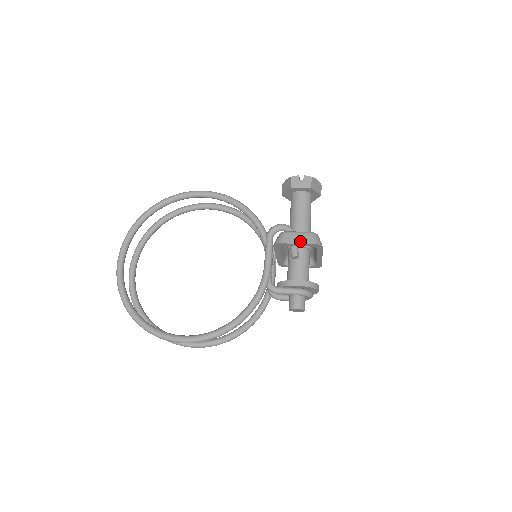
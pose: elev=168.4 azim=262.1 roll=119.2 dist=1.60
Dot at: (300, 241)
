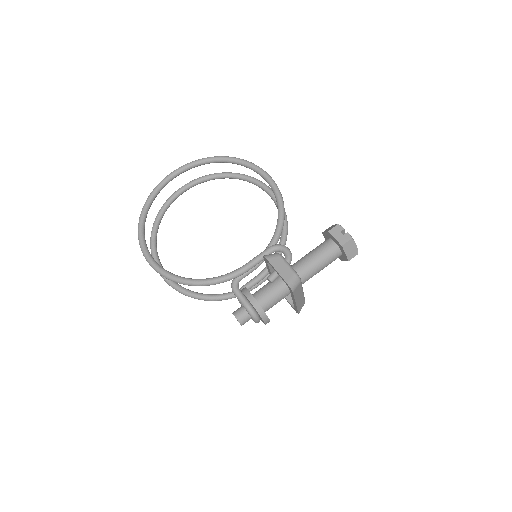
Dot at: (280, 271)
